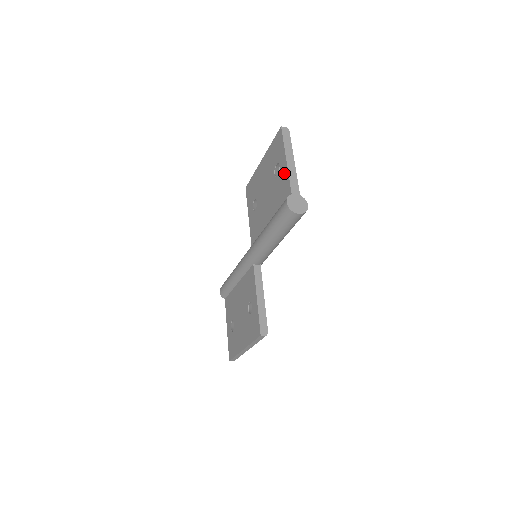
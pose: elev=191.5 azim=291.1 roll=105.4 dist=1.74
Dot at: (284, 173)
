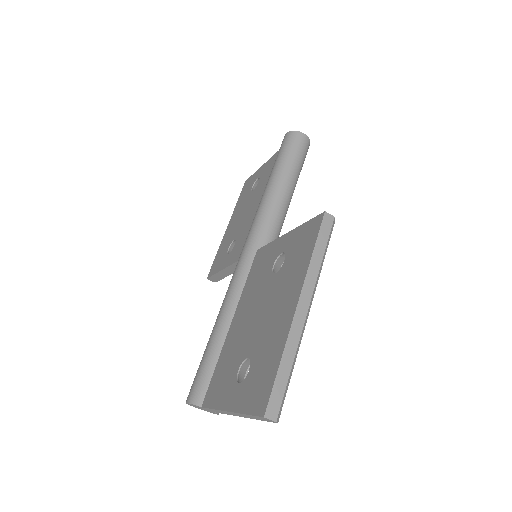
Dot at: (267, 165)
